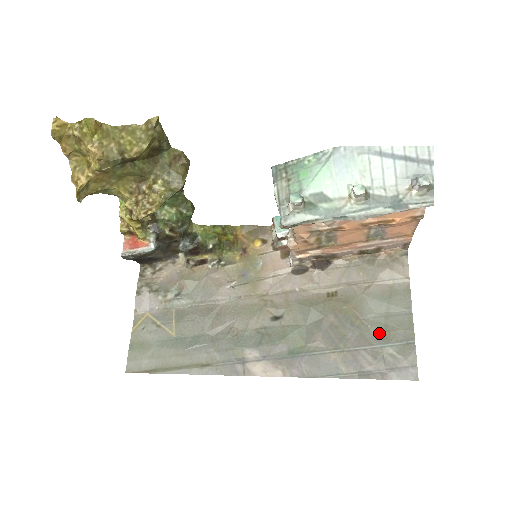
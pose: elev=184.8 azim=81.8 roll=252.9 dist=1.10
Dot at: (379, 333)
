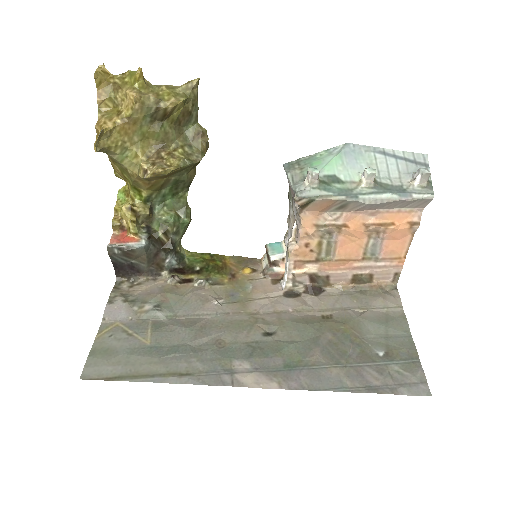
Dot at: (381, 351)
